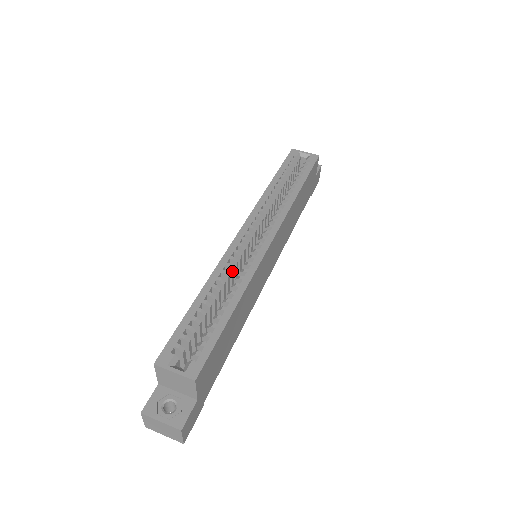
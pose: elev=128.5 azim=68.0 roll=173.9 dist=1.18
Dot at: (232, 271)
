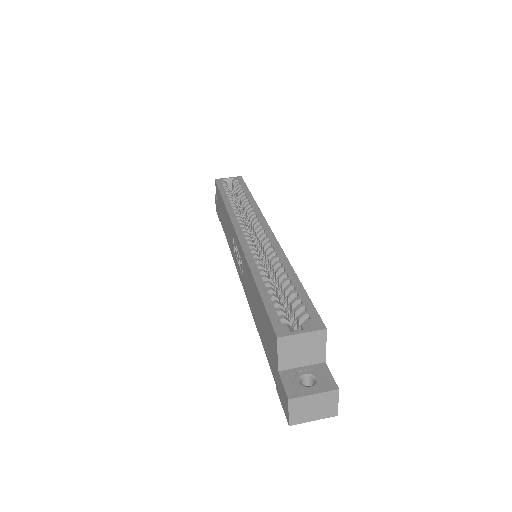
Dot at: (260, 259)
